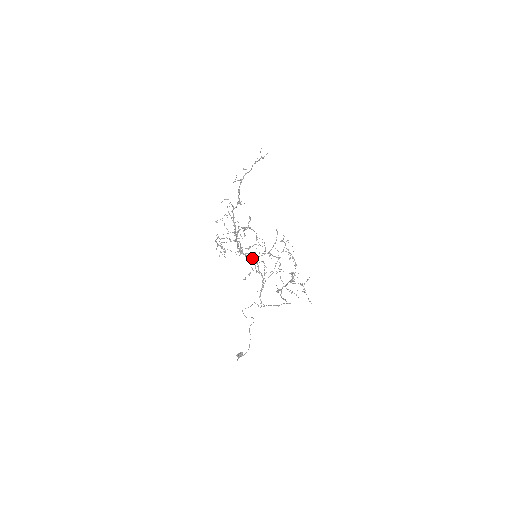
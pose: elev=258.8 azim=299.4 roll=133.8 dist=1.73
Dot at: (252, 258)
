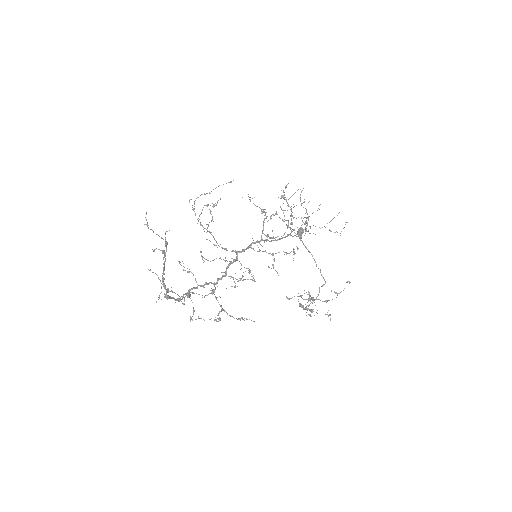
Dot at: occluded
